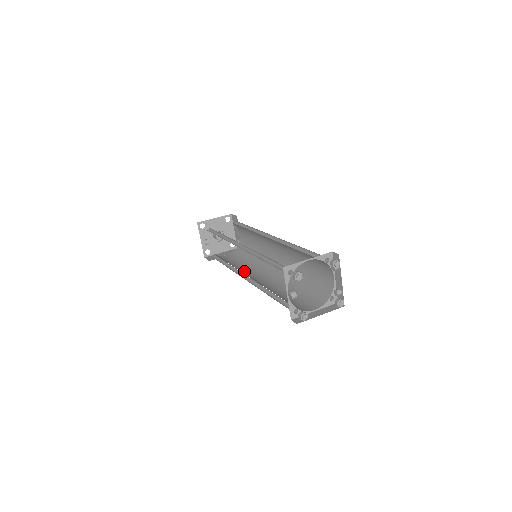
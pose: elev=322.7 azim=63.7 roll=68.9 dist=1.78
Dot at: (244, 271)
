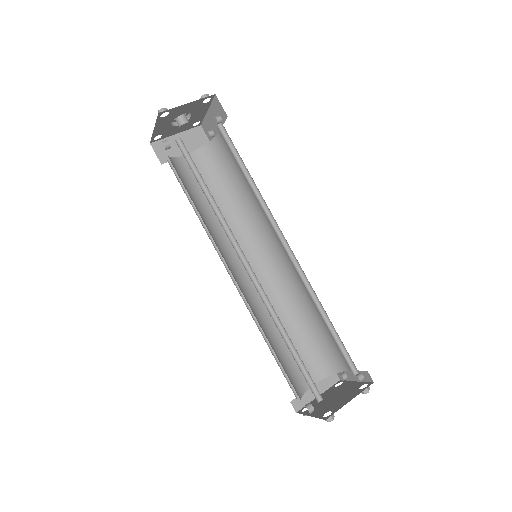
Dot at: (226, 242)
